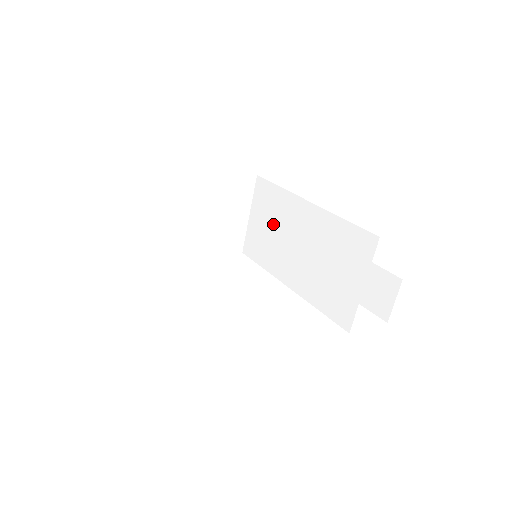
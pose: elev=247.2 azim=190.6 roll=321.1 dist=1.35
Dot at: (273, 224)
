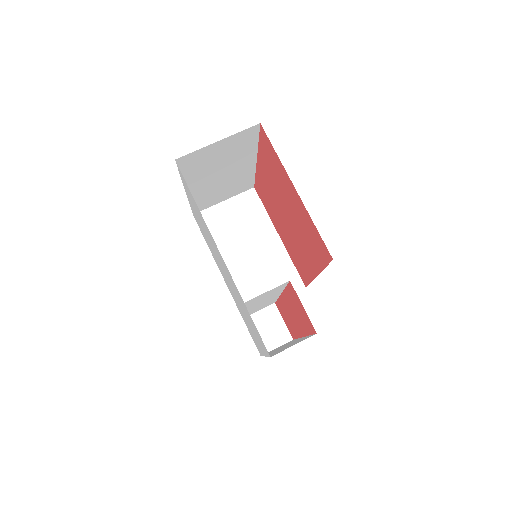
Dot at: occluded
